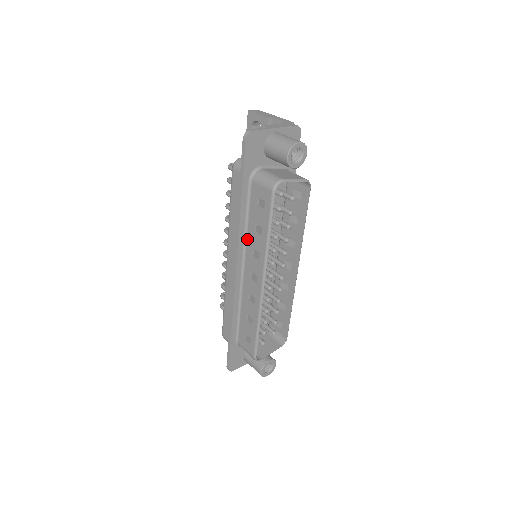
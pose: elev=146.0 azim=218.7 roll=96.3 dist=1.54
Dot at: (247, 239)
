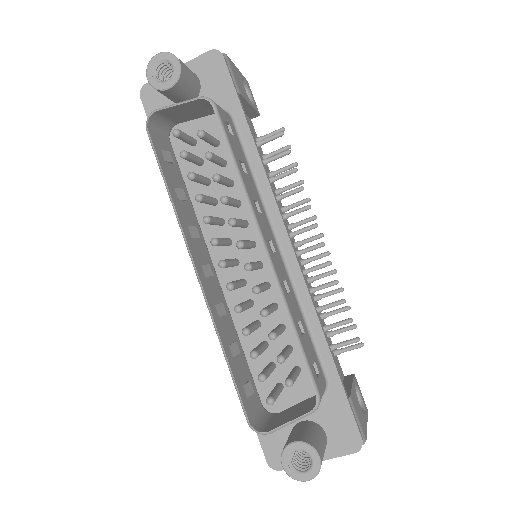
Dot at: occluded
